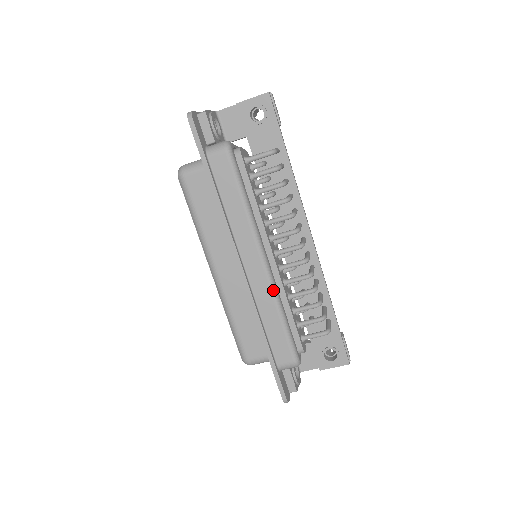
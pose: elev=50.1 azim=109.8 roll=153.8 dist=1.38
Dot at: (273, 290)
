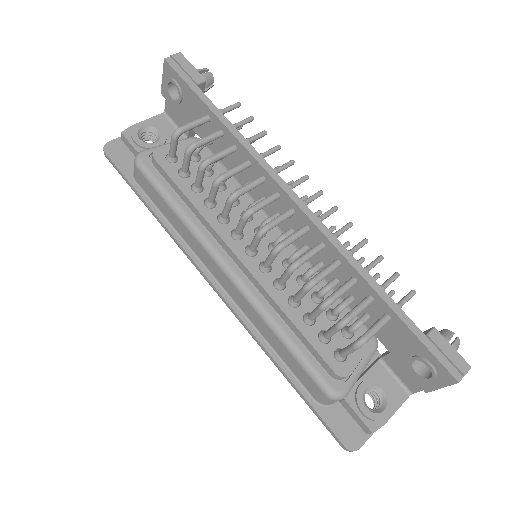
Dot at: (252, 303)
